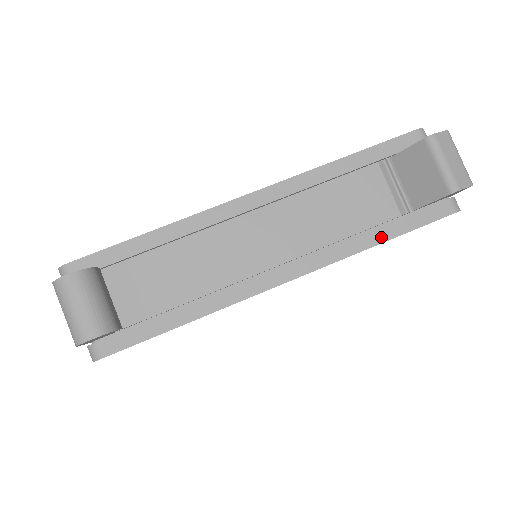
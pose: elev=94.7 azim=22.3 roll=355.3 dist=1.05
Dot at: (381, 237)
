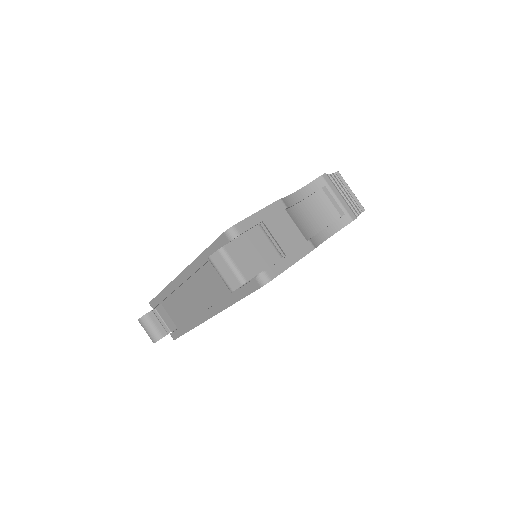
Dot at: (234, 300)
